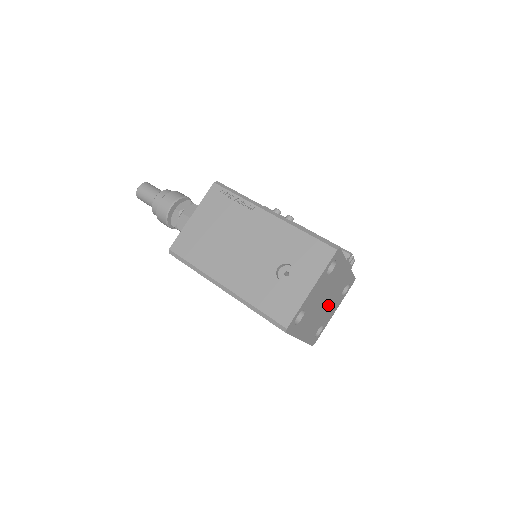
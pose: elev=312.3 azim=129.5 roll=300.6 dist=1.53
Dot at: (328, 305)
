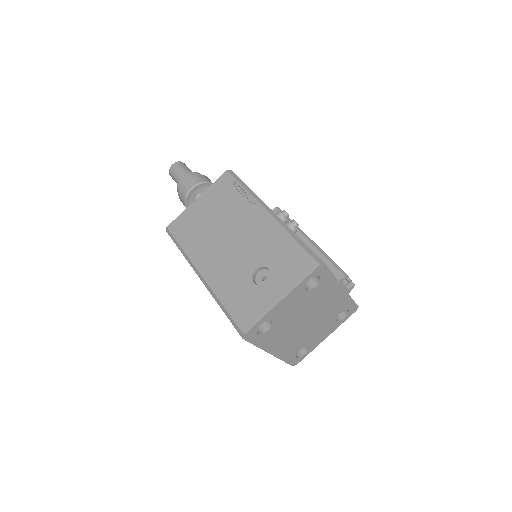
Dot at: (314, 326)
